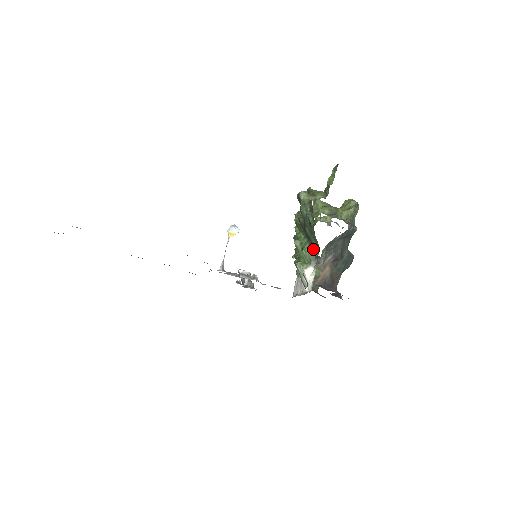
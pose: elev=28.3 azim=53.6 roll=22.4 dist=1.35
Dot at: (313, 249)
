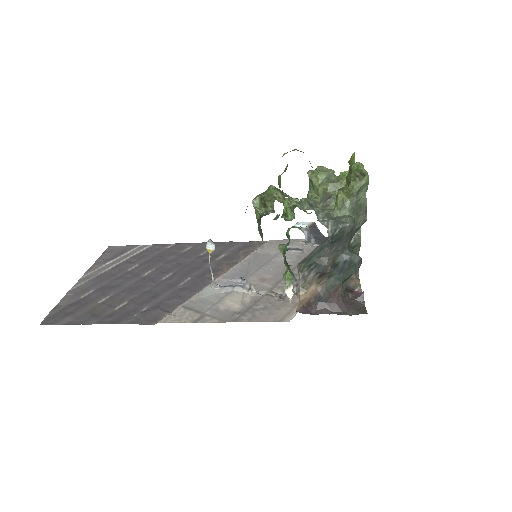
Dot at: occluded
